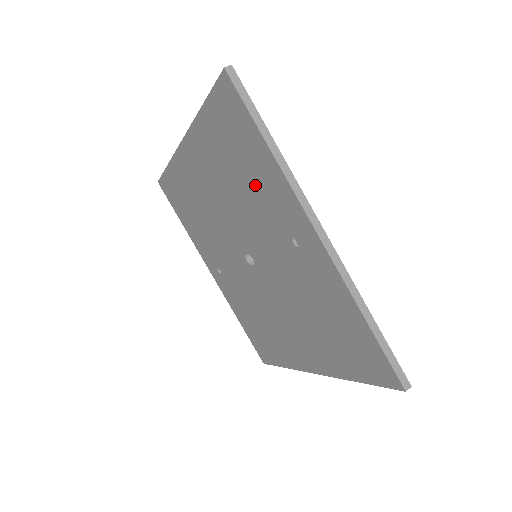
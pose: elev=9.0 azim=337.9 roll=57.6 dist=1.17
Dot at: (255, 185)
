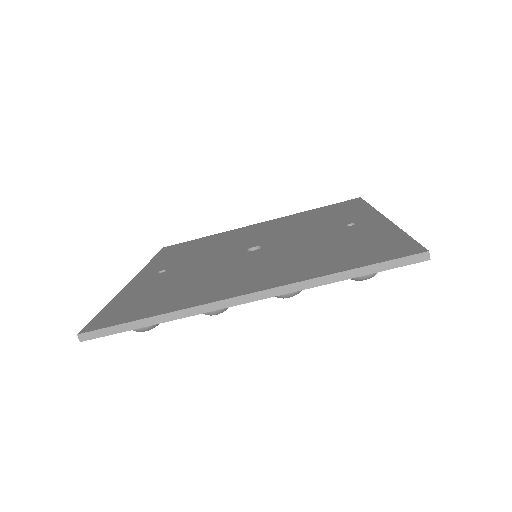
Dot at: (332, 217)
